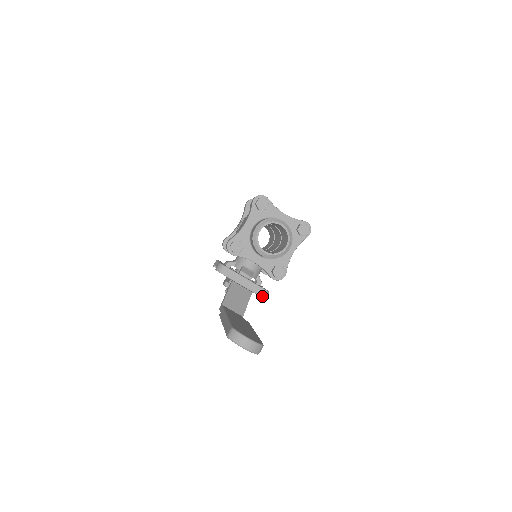
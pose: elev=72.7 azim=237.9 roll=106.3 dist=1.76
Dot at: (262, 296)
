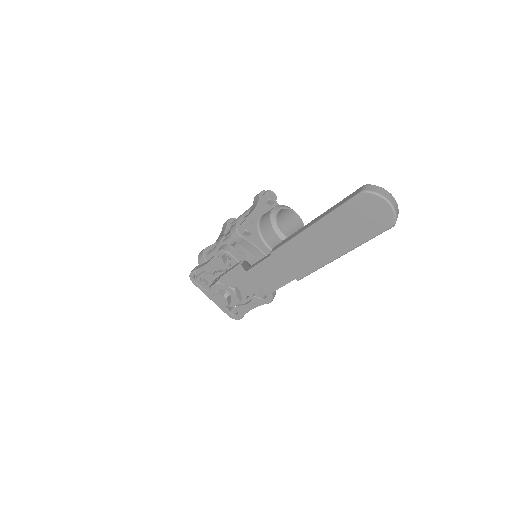
Dot at: (272, 293)
